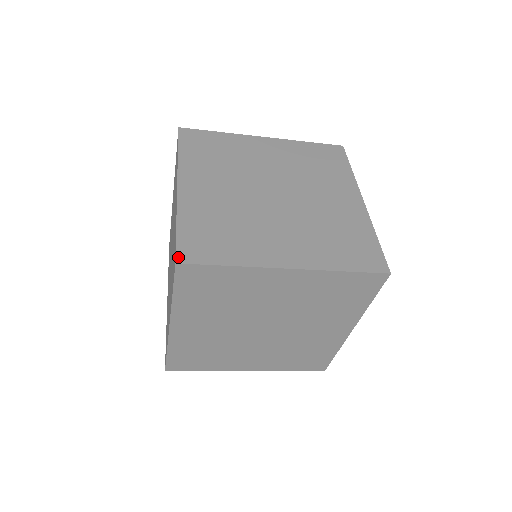
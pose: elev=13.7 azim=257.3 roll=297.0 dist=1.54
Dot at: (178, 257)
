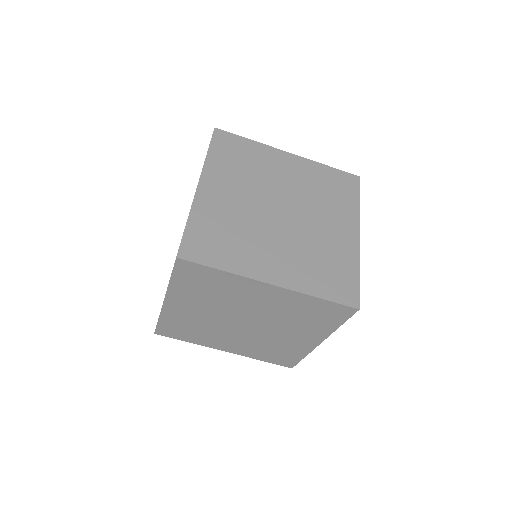
Dot at: (180, 252)
